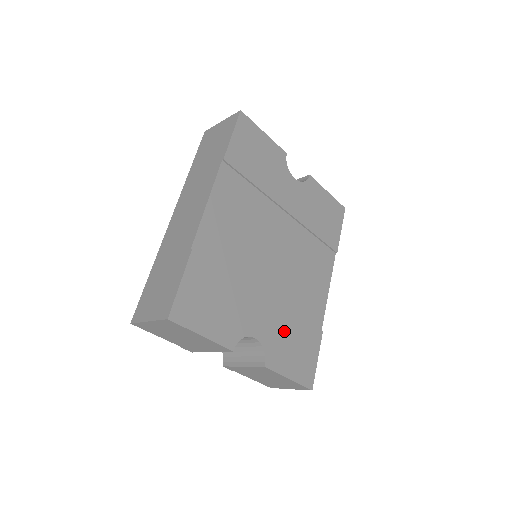
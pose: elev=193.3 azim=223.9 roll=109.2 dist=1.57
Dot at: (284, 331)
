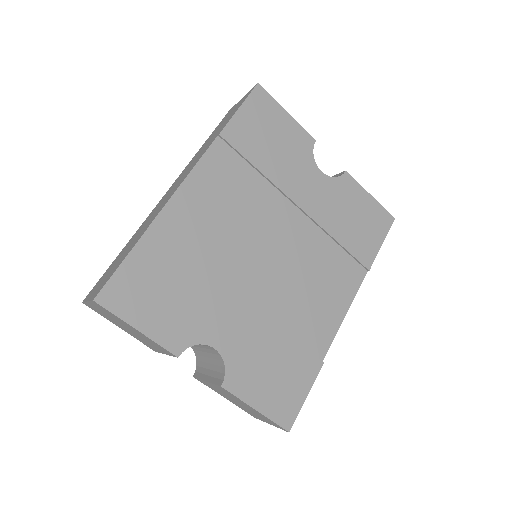
Dot at: (262, 349)
